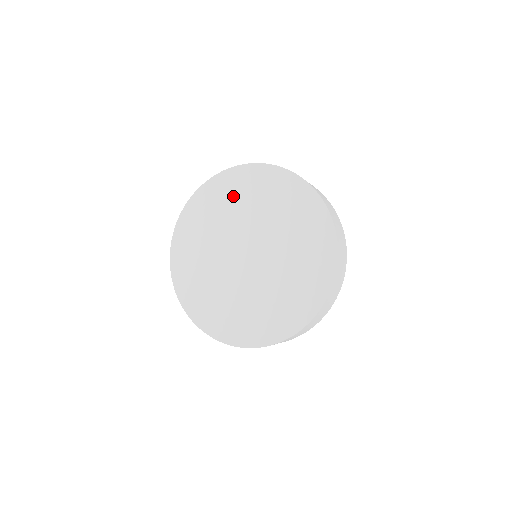
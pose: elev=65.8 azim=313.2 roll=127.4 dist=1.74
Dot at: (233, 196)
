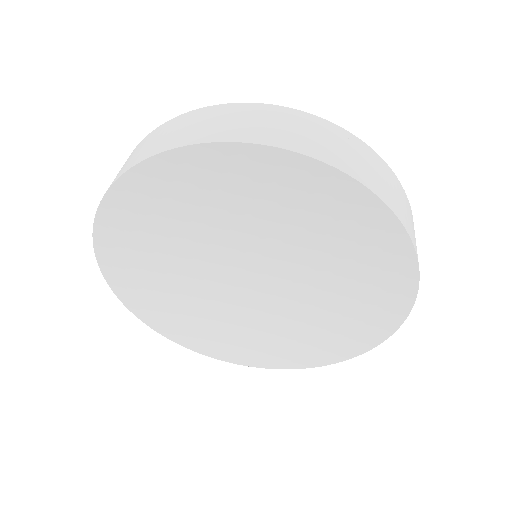
Dot at: (259, 193)
